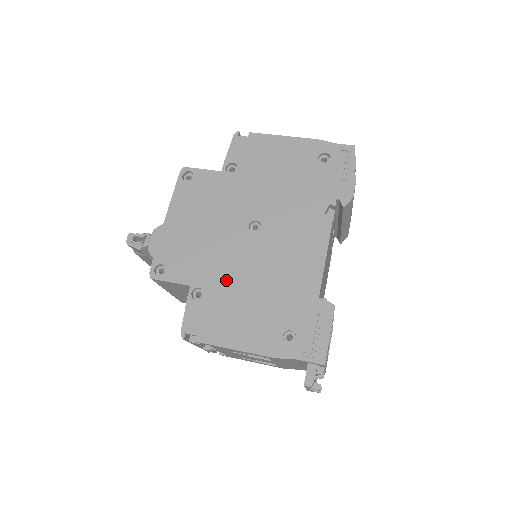
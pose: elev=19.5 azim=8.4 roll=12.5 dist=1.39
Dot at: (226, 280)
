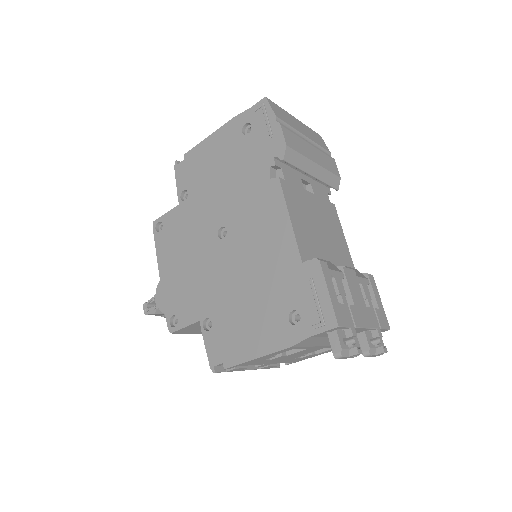
Dot at: (222, 297)
